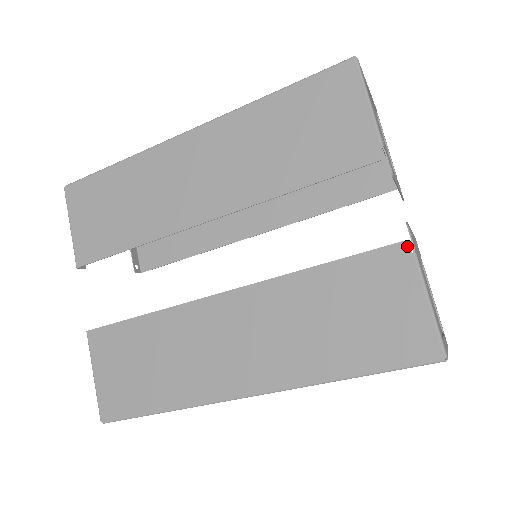
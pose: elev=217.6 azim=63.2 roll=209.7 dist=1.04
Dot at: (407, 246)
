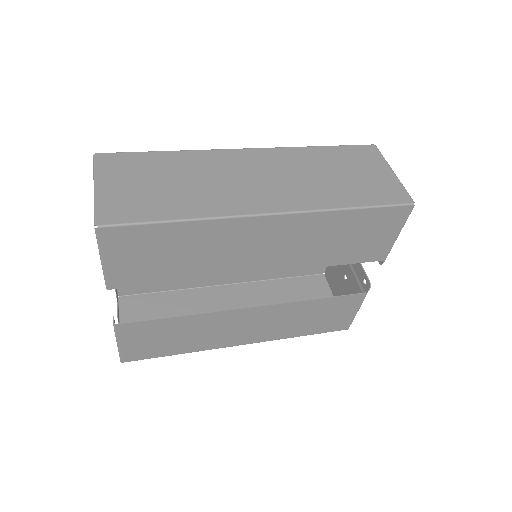
Dot at: (365, 295)
